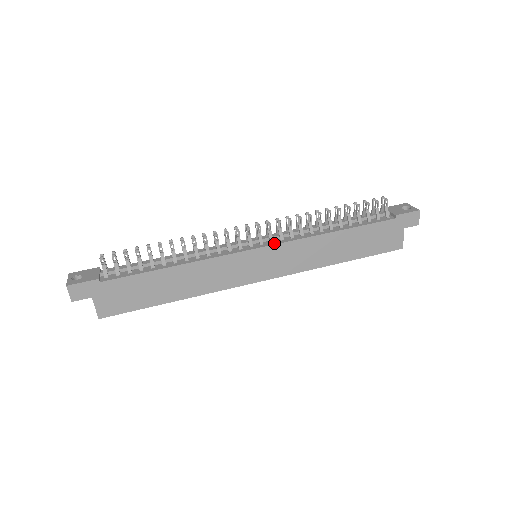
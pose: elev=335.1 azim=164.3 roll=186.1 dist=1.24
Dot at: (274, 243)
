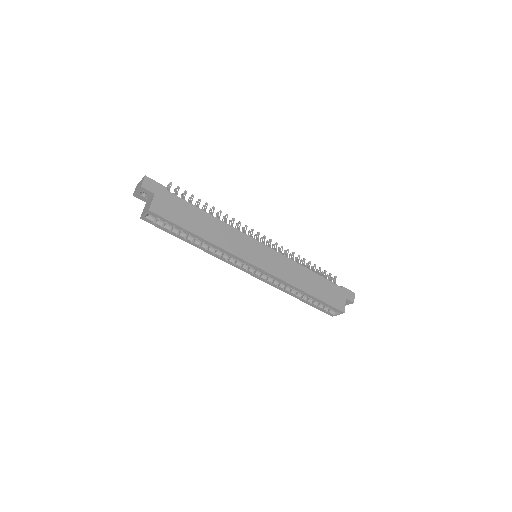
Dot at: (272, 250)
